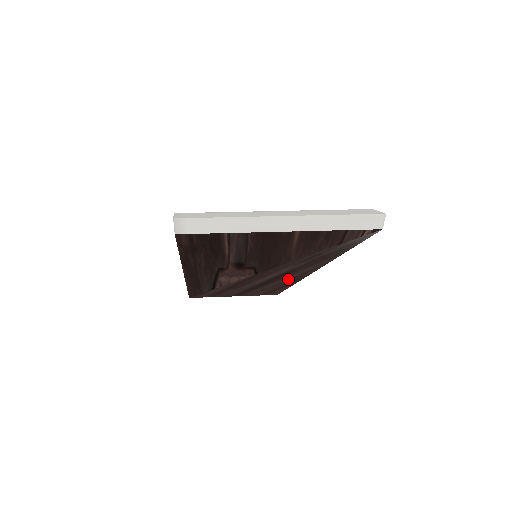
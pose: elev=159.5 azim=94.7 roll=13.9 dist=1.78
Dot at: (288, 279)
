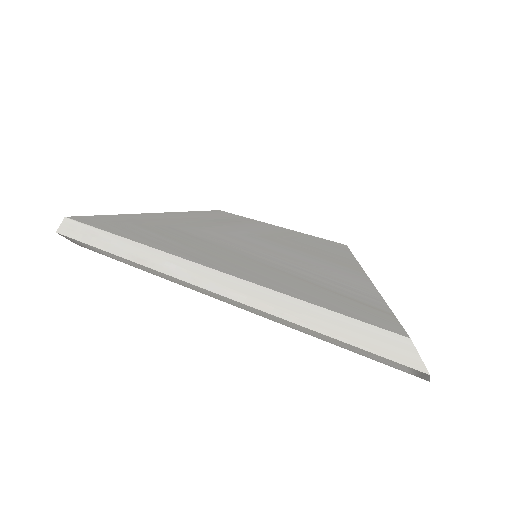
Dot at: occluded
